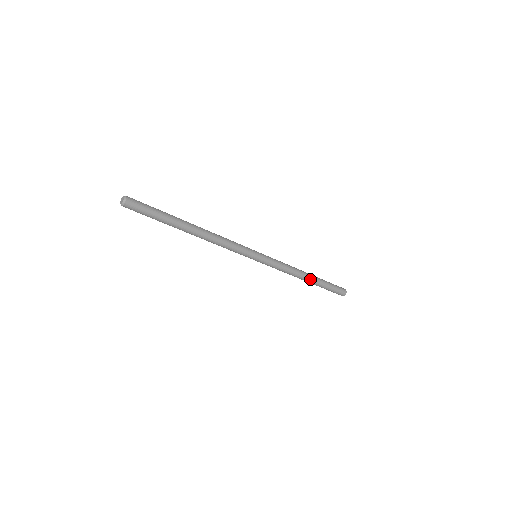
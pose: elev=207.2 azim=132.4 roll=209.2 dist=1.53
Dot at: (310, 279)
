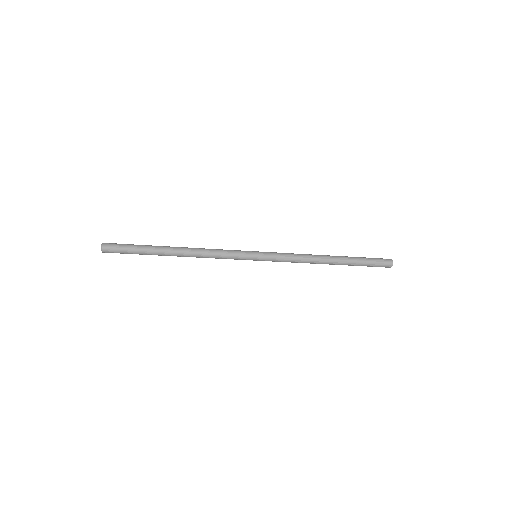
Dot at: (332, 264)
